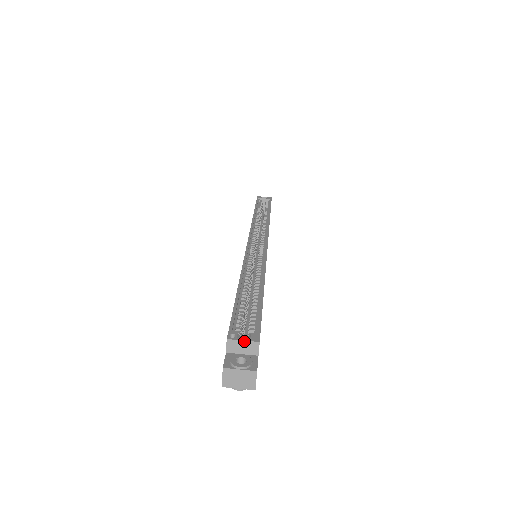
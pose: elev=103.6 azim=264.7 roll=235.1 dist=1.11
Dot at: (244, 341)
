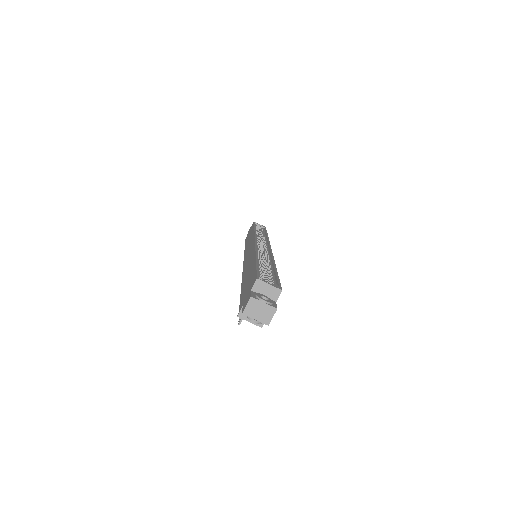
Dot at: (270, 285)
